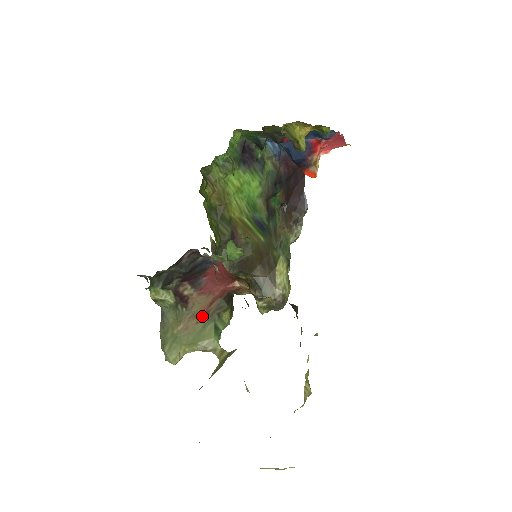
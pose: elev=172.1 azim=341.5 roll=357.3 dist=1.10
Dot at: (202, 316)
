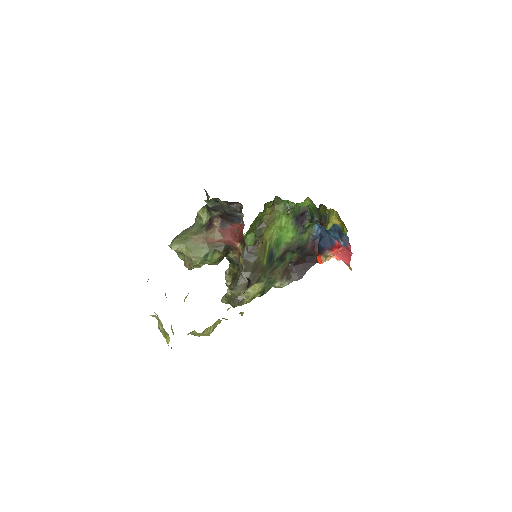
Dot at: (208, 242)
